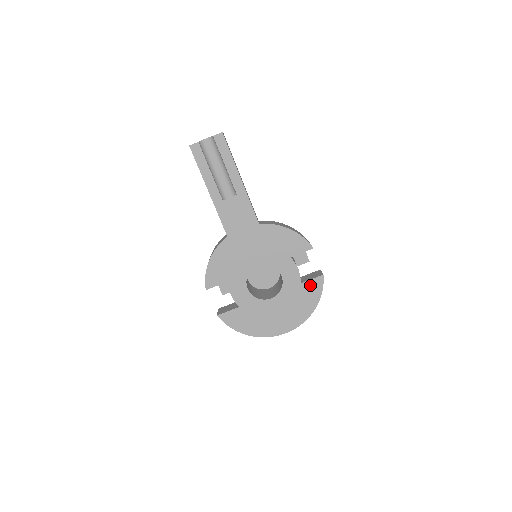
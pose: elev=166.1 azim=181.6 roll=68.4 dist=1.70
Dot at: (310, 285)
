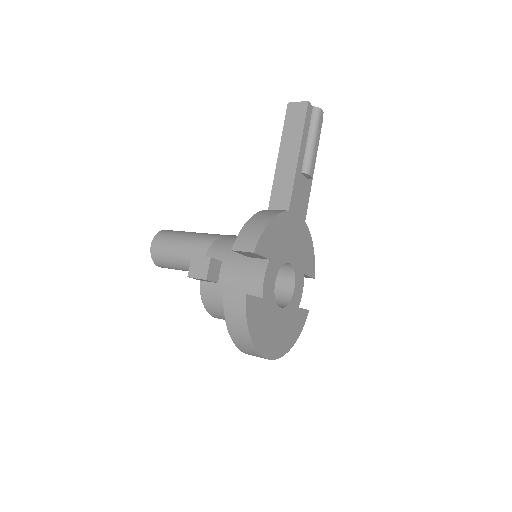
Dot at: (301, 314)
